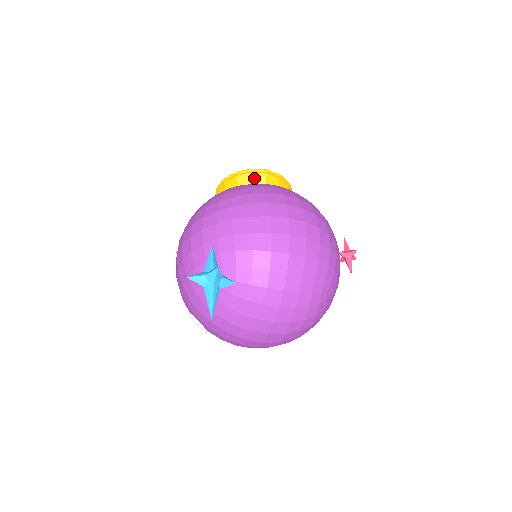
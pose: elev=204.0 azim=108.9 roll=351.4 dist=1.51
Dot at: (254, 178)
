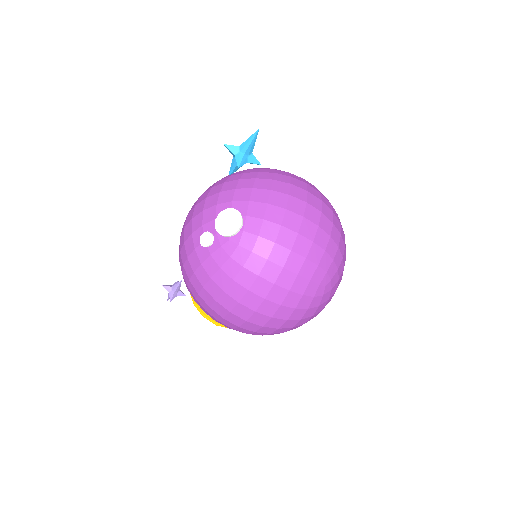
Dot at: occluded
